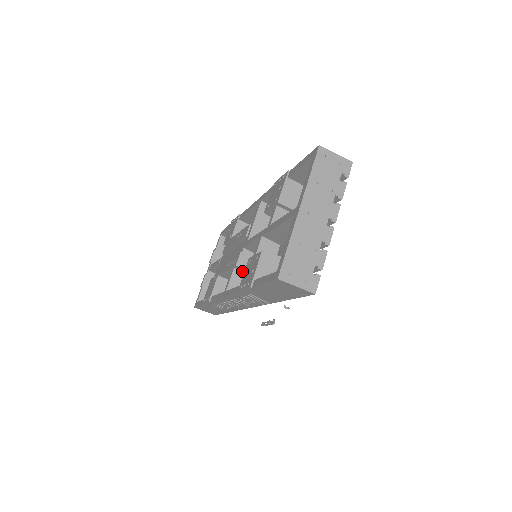
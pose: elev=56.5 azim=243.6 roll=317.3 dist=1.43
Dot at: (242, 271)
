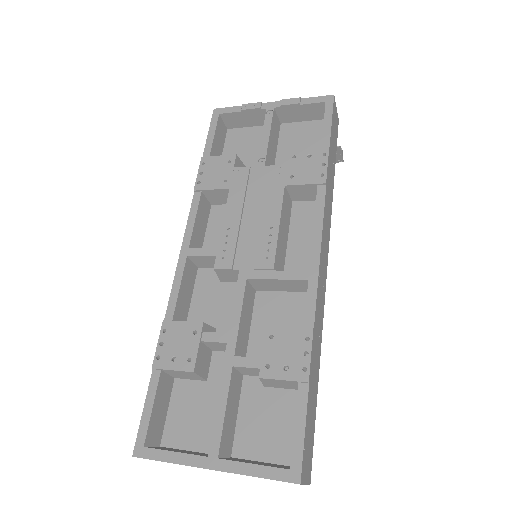
Dot at: occluded
